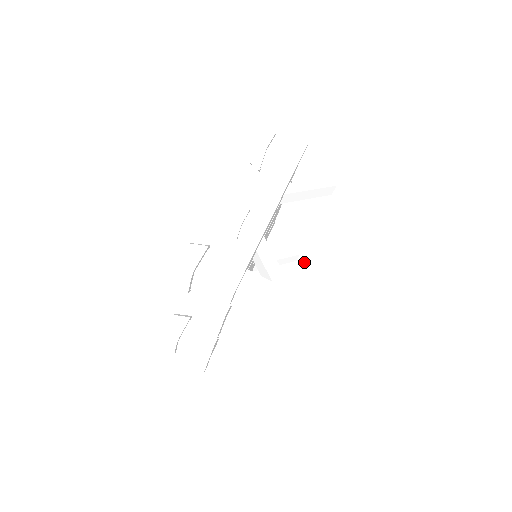
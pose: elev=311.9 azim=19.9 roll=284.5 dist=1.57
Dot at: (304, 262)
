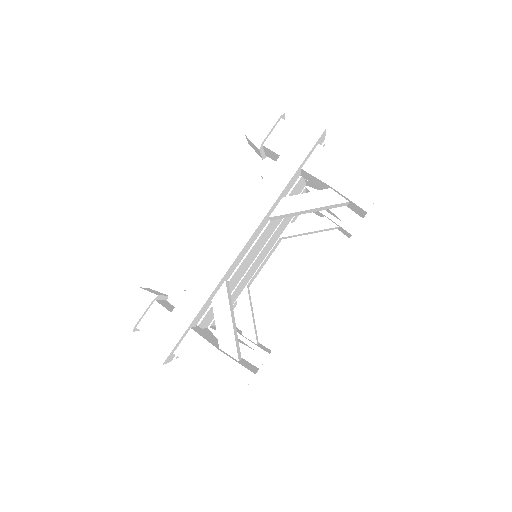
Dot at: (345, 233)
